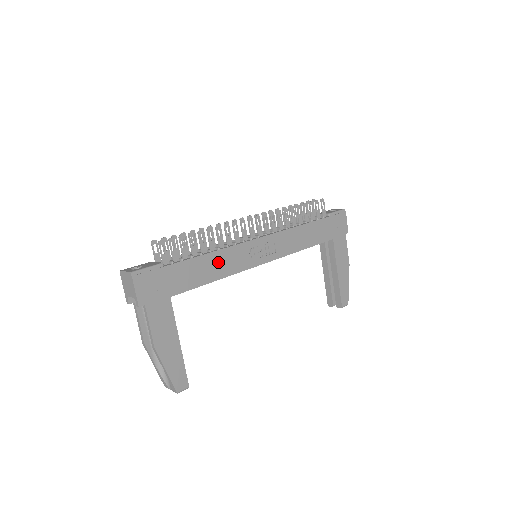
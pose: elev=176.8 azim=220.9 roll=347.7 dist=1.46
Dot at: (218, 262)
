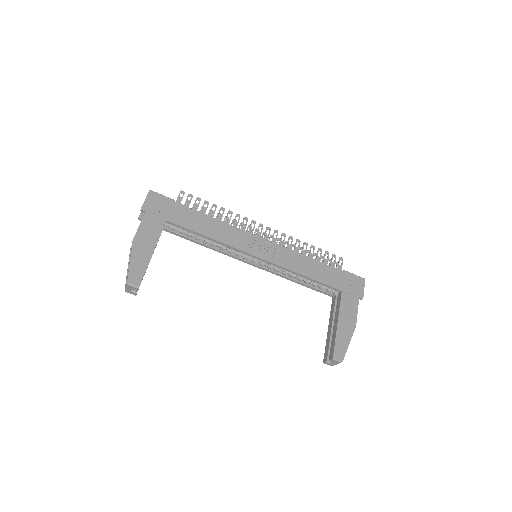
Dot at: (217, 228)
